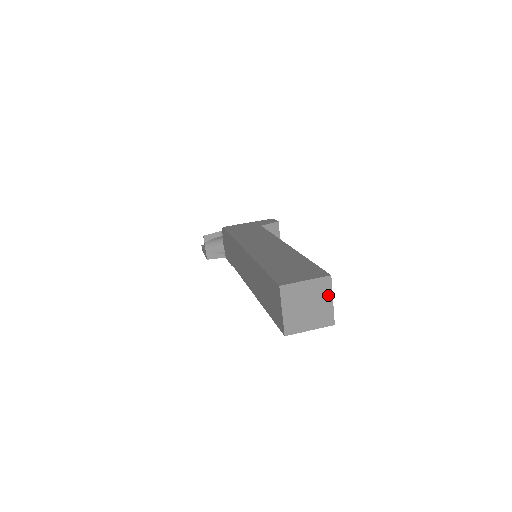
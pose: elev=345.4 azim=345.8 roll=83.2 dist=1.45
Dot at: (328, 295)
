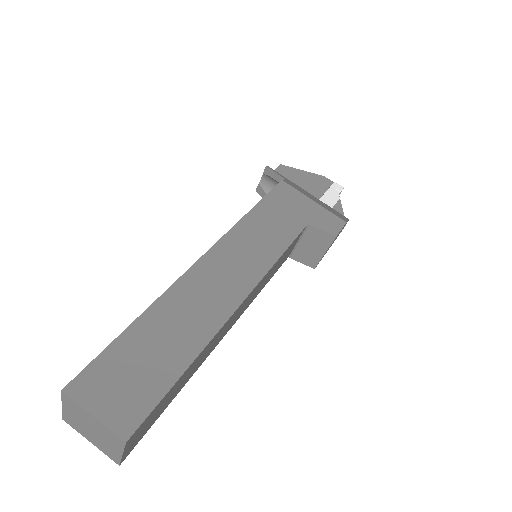
Dot at: (118, 447)
